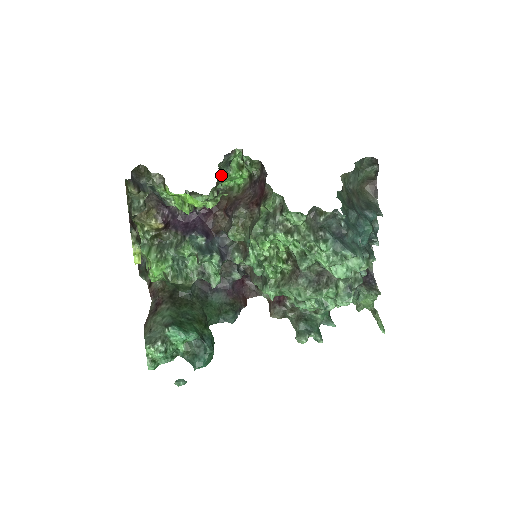
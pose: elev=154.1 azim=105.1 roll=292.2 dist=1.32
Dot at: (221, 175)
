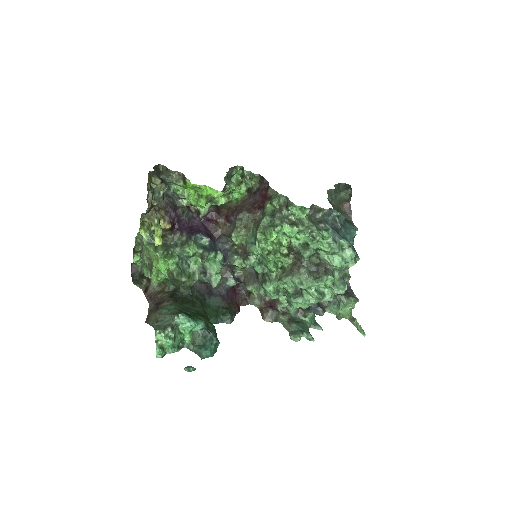
Dot at: (226, 184)
